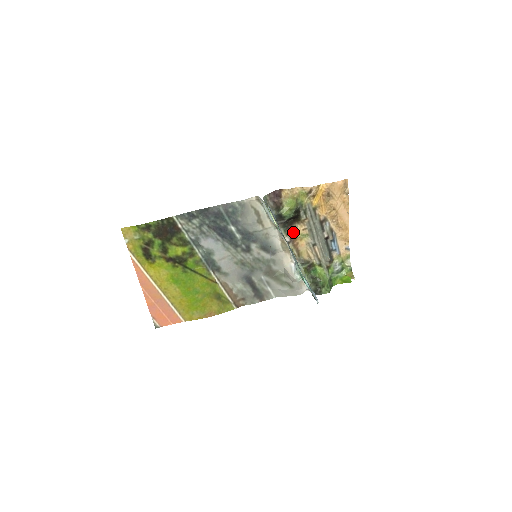
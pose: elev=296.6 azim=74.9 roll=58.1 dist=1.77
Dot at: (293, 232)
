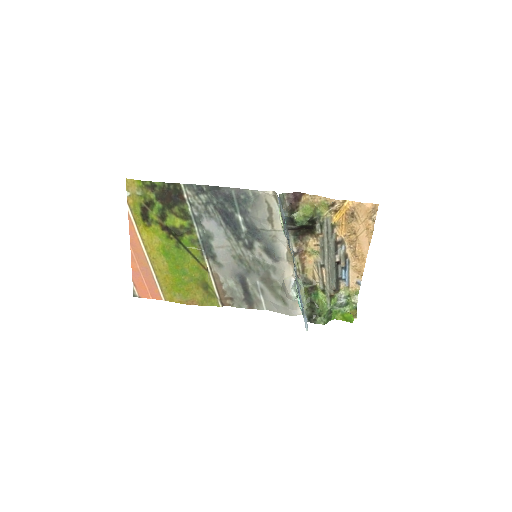
Dot at: (303, 244)
